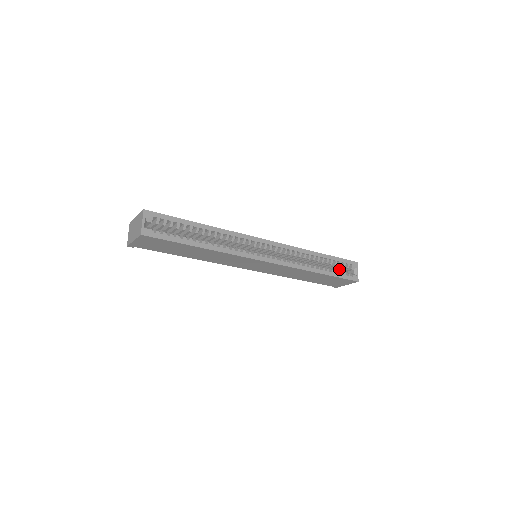
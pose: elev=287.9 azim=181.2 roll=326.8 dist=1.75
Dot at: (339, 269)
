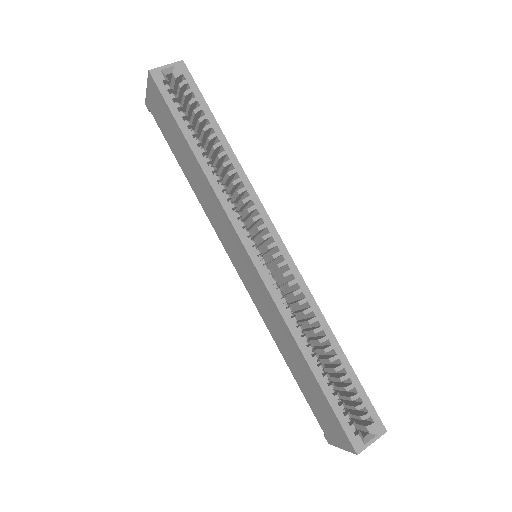
Dot at: (352, 412)
